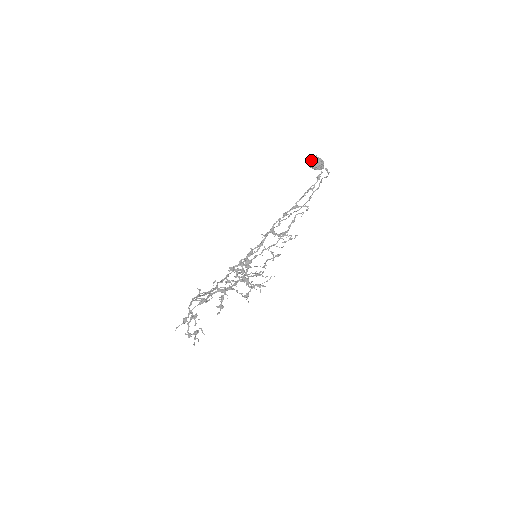
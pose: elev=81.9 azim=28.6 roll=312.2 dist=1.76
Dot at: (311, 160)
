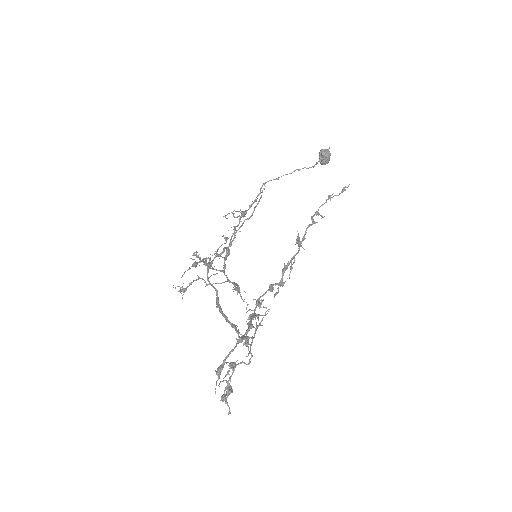
Dot at: (329, 153)
